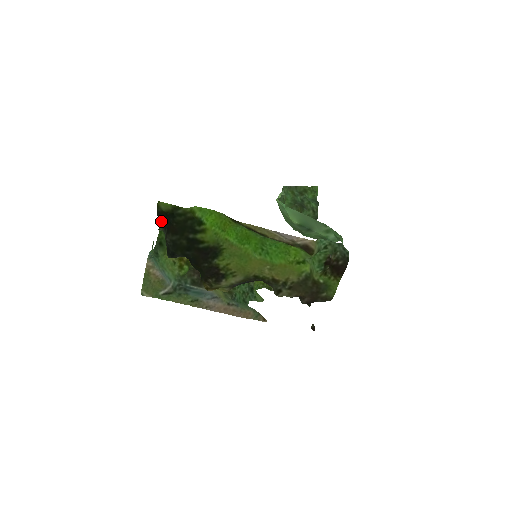
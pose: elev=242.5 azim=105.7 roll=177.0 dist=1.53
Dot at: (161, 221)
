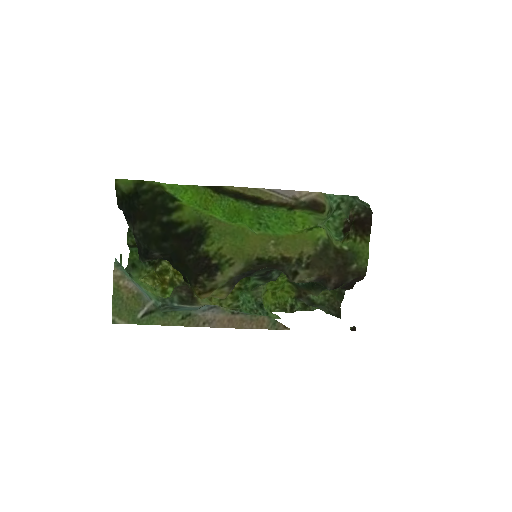
Dot at: (124, 213)
